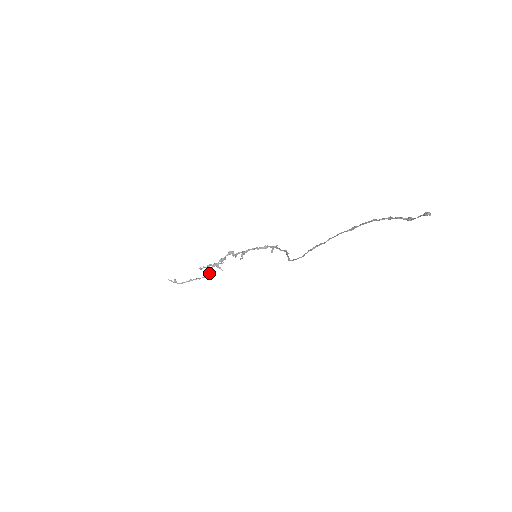
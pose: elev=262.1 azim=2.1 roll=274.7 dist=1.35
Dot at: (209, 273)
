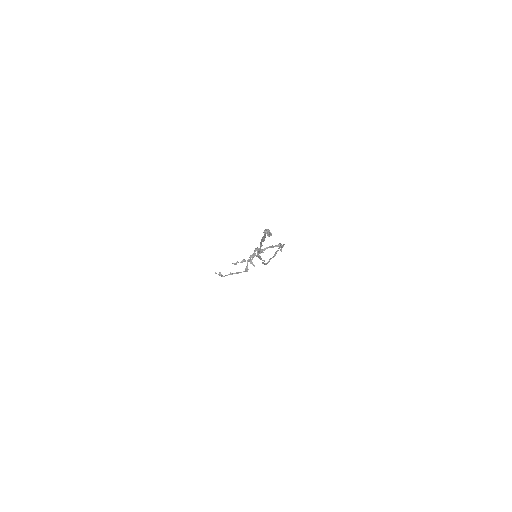
Dot at: (245, 268)
